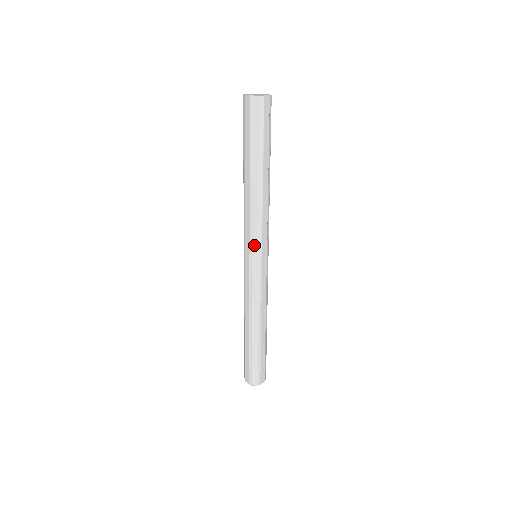
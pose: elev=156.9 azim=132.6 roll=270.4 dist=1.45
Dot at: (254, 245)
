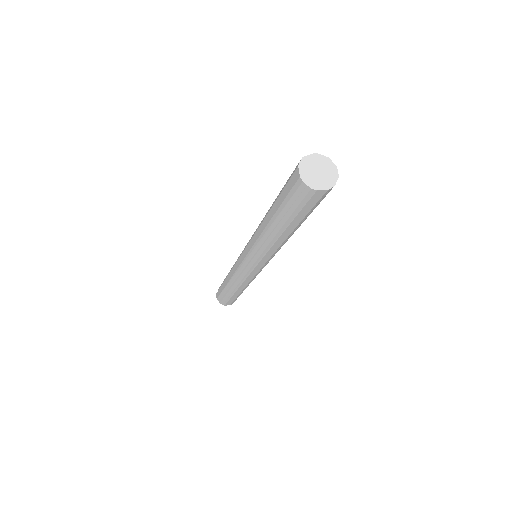
Dot at: occluded
